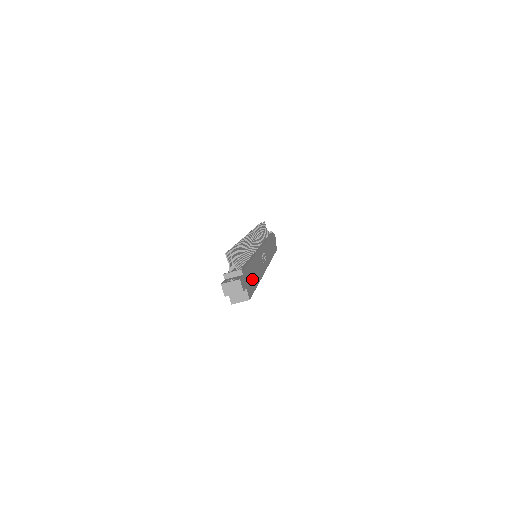
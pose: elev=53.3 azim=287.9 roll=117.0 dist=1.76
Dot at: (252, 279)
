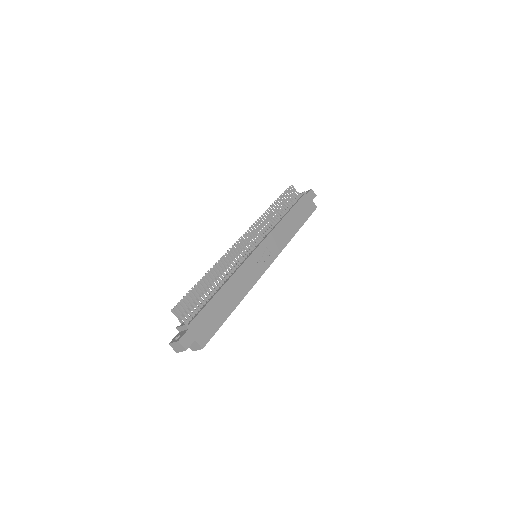
Dot at: (216, 315)
